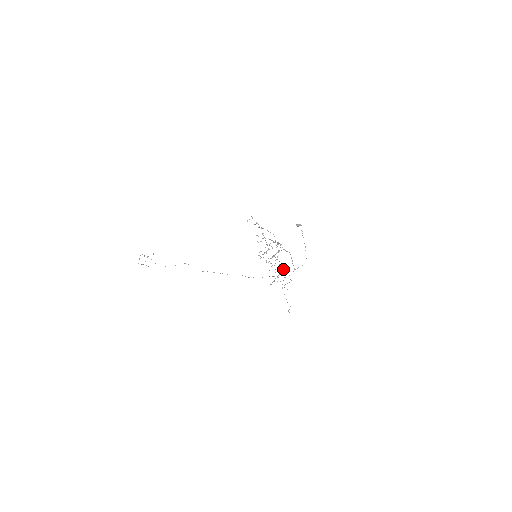
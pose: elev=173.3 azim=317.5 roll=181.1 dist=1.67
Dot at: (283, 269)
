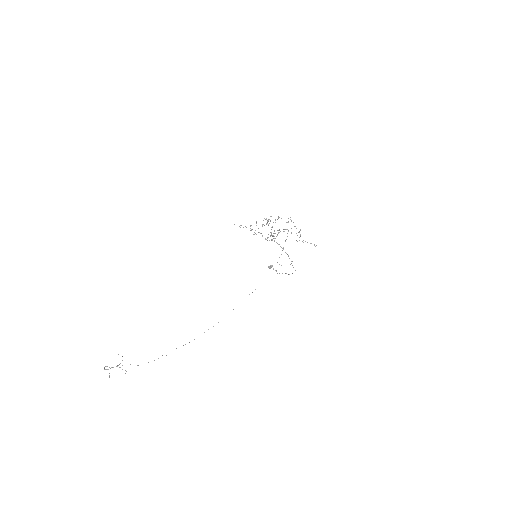
Dot at: (290, 219)
